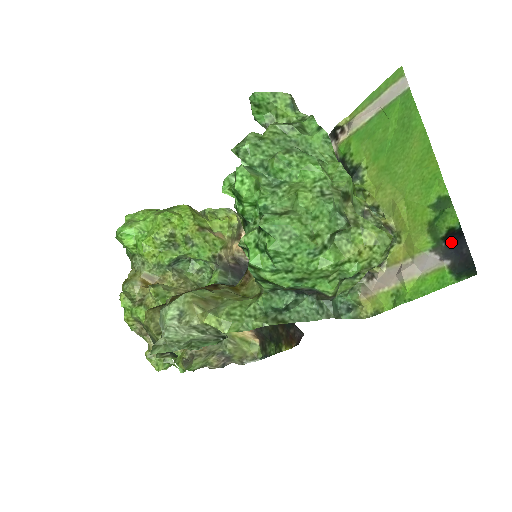
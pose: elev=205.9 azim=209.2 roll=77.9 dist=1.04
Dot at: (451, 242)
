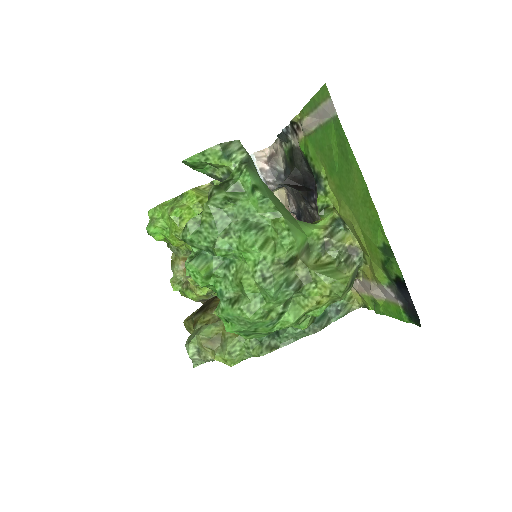
Dot at: (400, 288)
